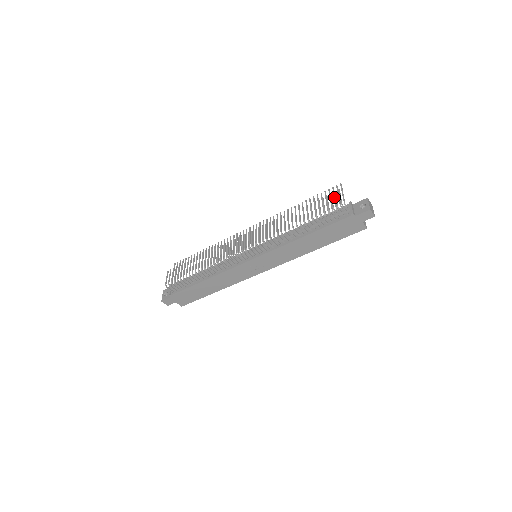
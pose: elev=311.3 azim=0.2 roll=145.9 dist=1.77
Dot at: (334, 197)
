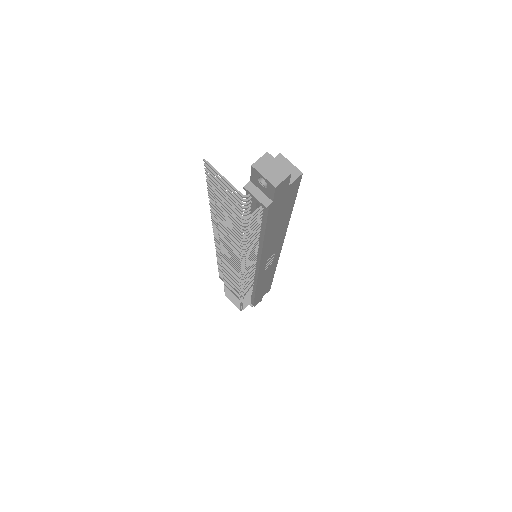
Dot at: (223, 188)
